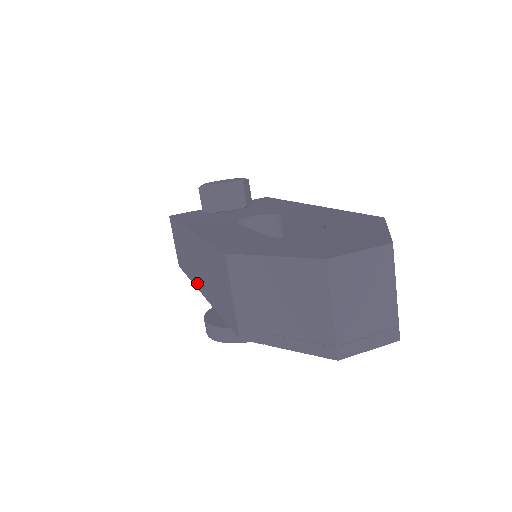
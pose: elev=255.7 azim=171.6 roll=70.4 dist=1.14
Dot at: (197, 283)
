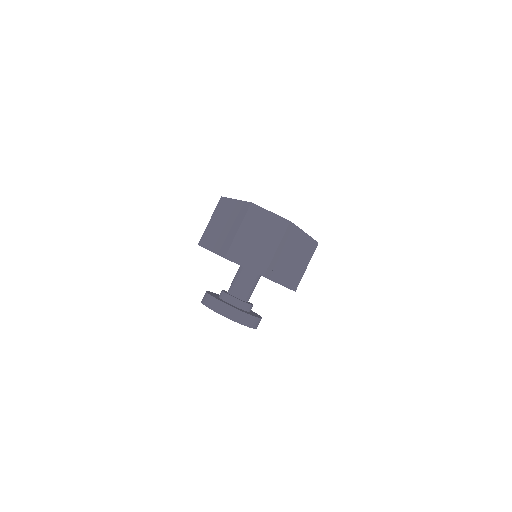
Dot at: occluded
